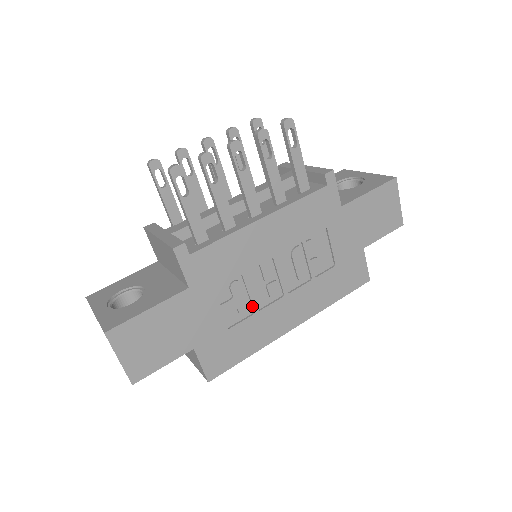
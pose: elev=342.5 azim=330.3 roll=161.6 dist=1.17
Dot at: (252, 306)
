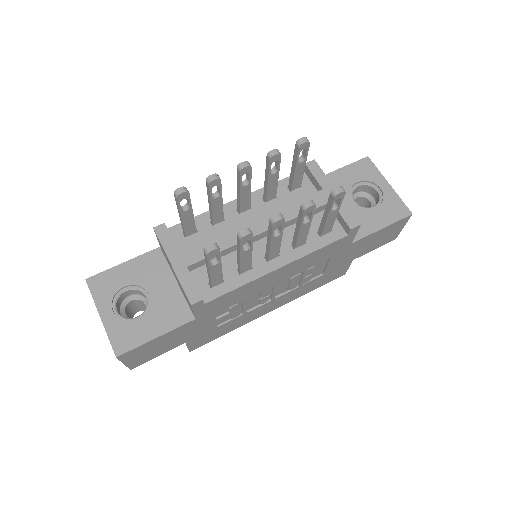
Dot at: (242, 311)
